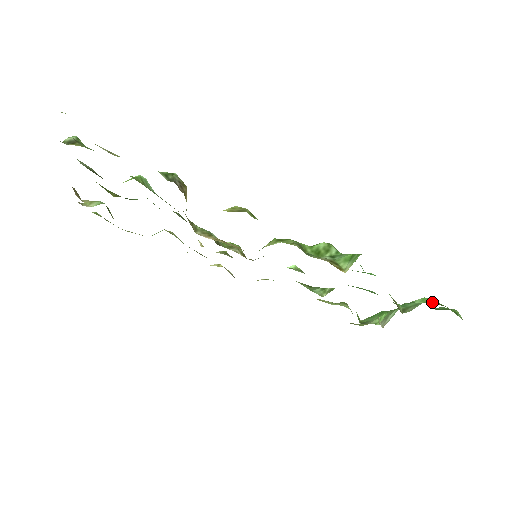
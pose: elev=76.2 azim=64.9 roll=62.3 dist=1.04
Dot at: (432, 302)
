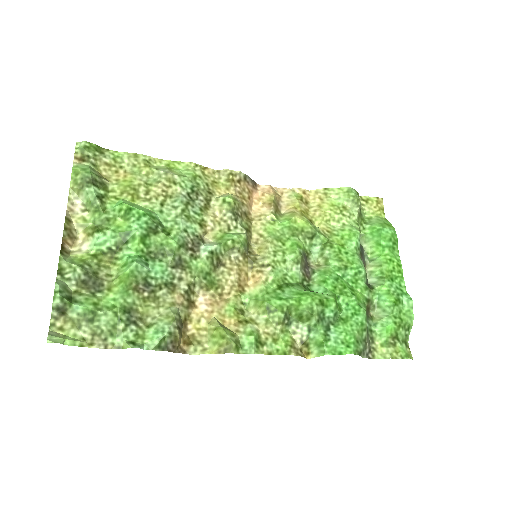
Dot at: (385, 339)
